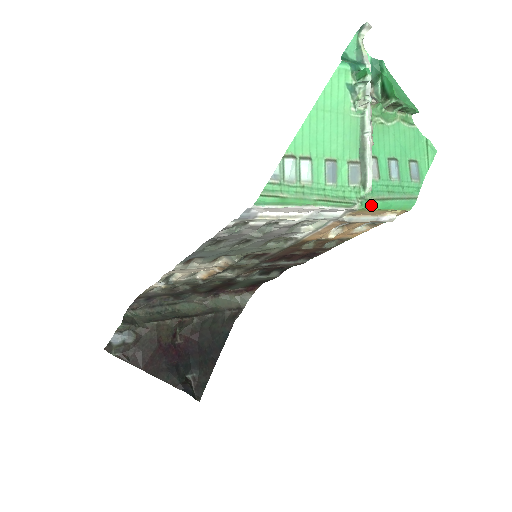
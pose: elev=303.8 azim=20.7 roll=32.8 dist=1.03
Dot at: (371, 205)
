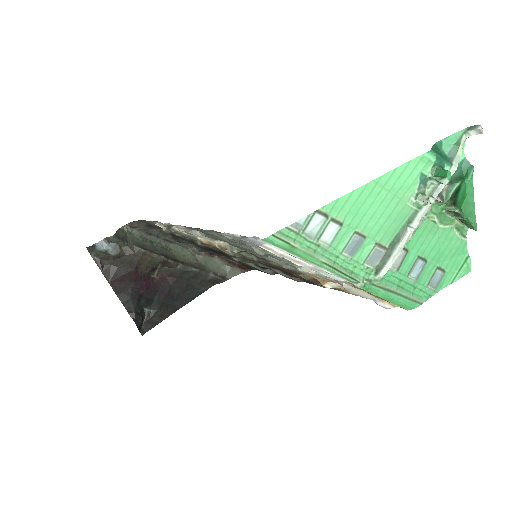
Dot at: (373, 290)
